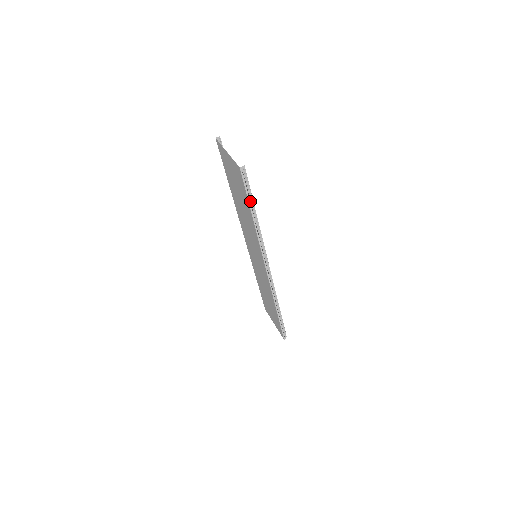
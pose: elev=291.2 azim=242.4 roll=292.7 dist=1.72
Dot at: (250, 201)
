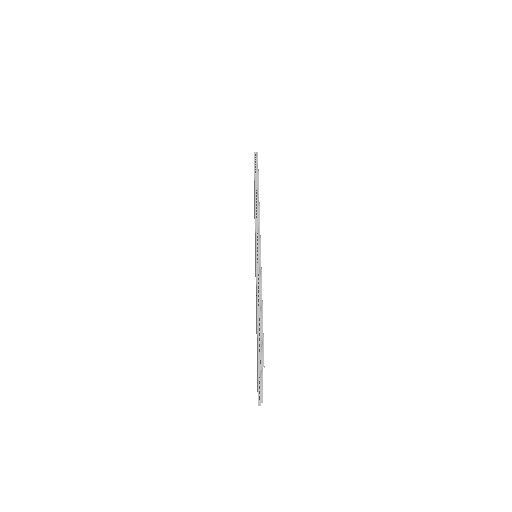
Dot at: (256, 172)
